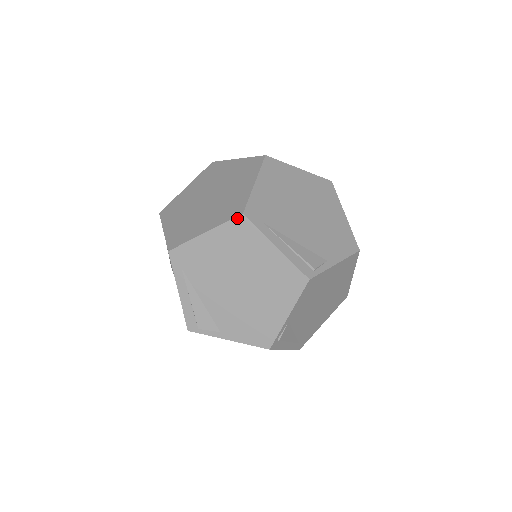
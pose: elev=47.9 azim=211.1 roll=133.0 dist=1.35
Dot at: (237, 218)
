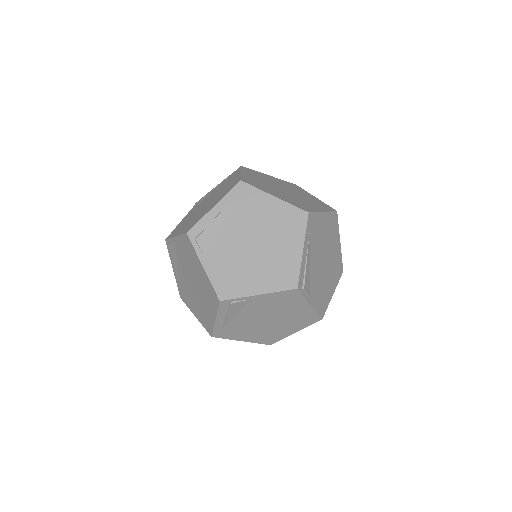
Dot at: (302, 211)
